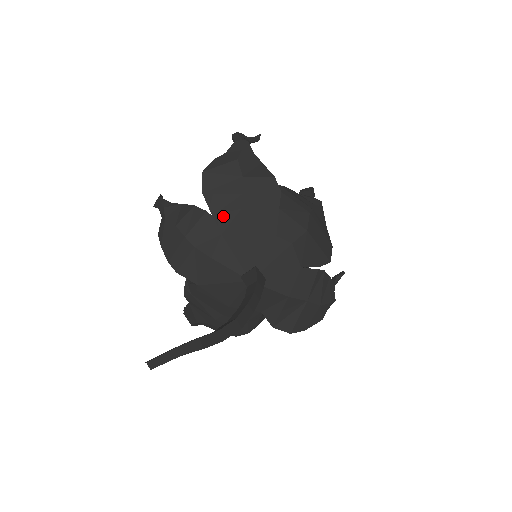
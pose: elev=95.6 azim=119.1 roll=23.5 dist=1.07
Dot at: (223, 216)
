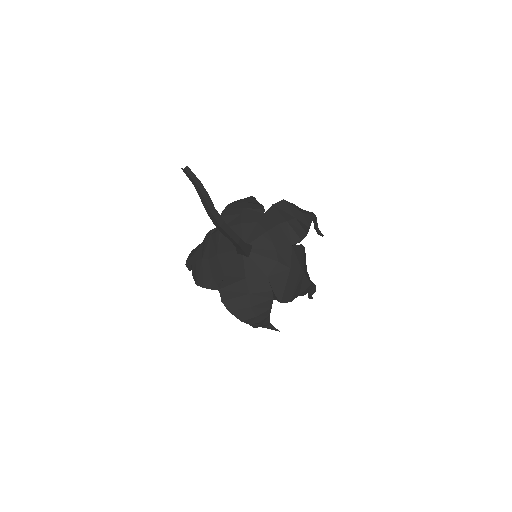
Dot at: (268, 218)
